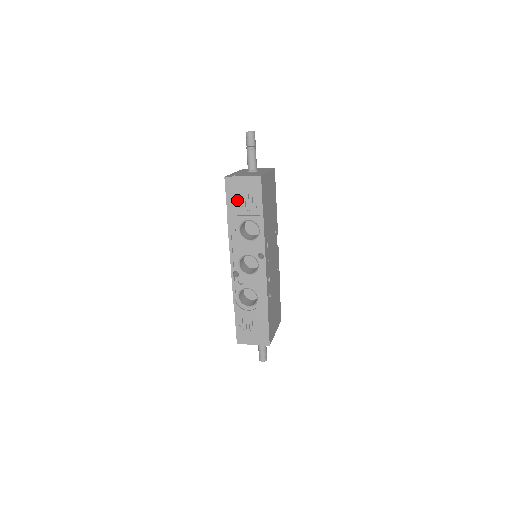
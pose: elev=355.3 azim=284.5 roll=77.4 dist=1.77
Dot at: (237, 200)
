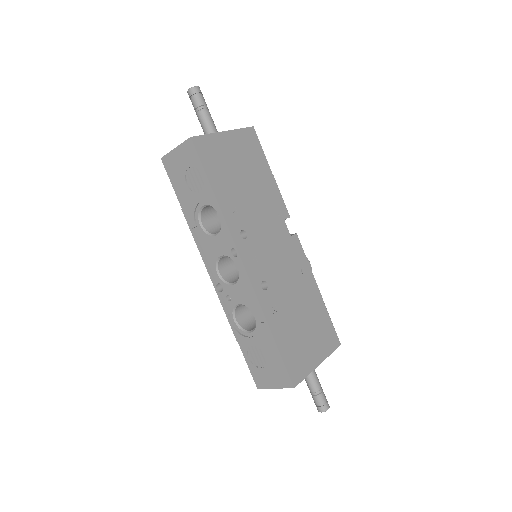
Dot at: (182, 183)
